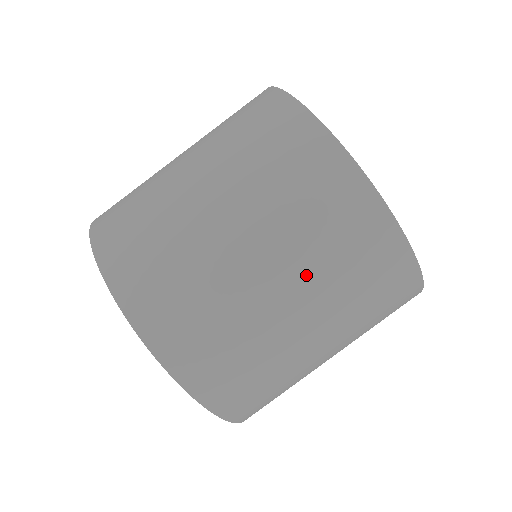
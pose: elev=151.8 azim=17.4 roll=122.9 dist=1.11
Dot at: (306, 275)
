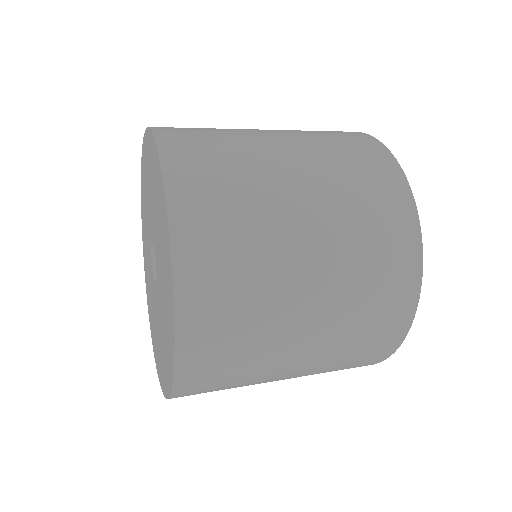
Dot at: (335, 318)
